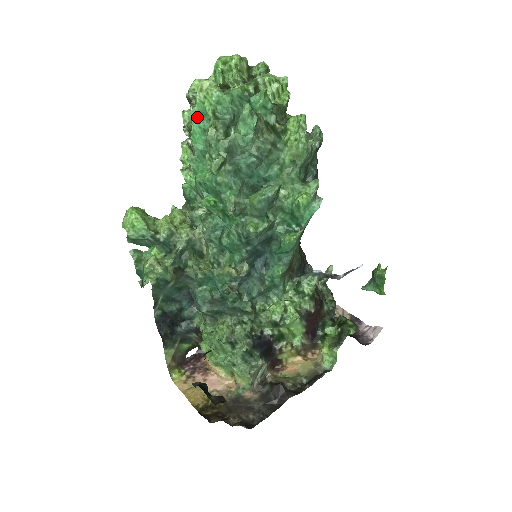
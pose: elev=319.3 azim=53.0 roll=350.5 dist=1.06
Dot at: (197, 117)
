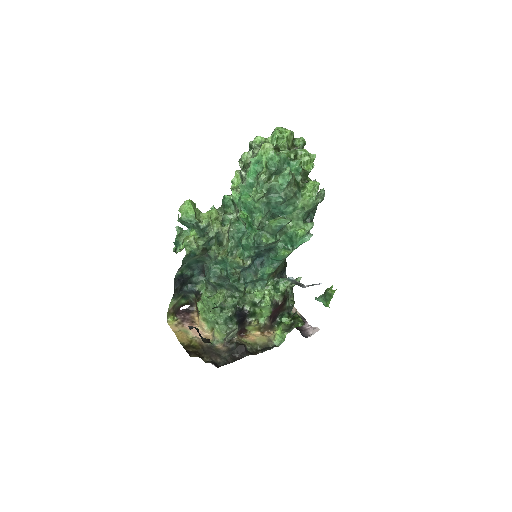
Dot at: (255, 163)
